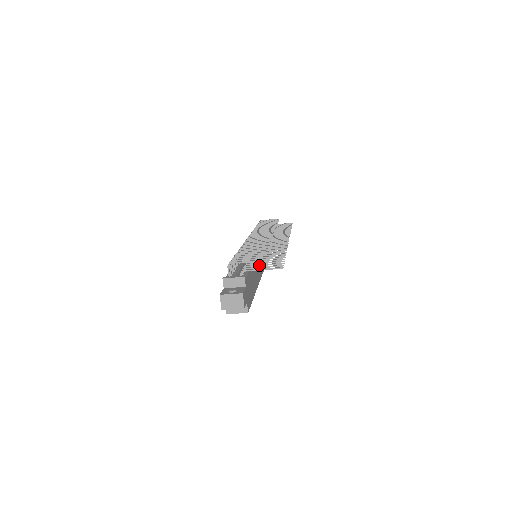
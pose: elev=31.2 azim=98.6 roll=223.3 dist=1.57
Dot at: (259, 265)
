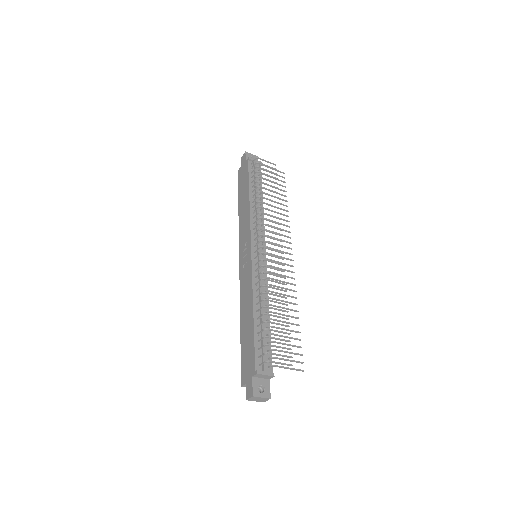
Dot at: (284, 352)
